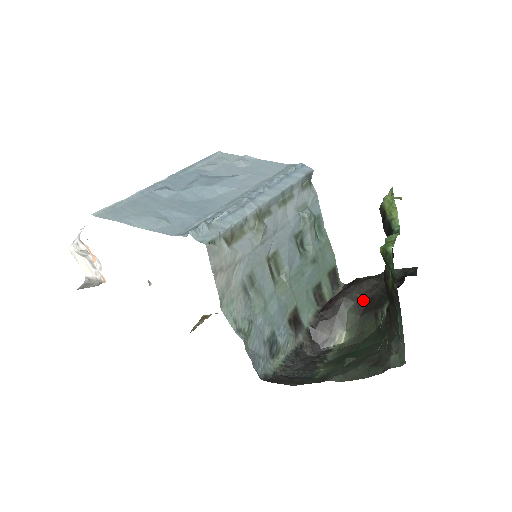
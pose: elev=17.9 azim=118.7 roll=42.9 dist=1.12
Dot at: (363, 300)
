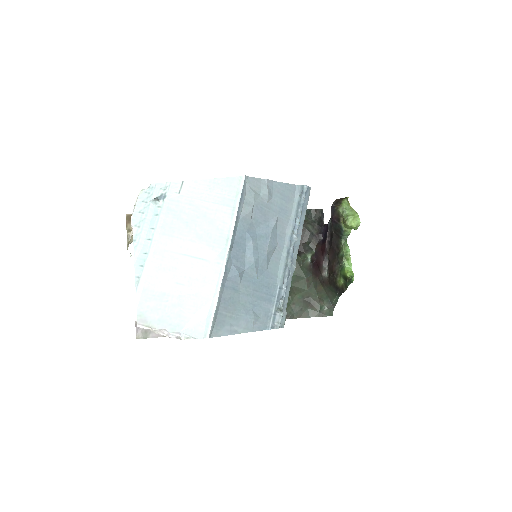
Dot at: occluded
